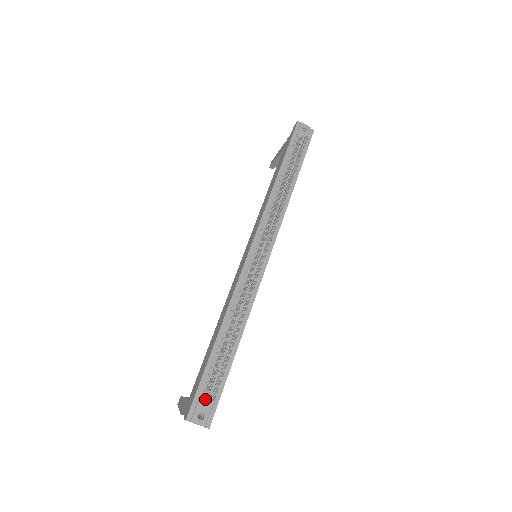
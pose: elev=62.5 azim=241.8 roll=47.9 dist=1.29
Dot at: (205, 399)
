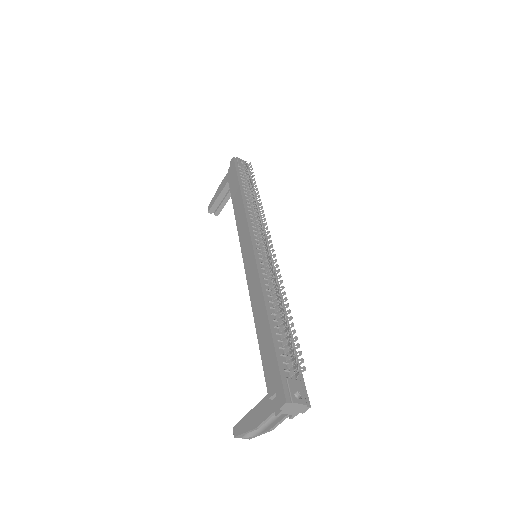
Dot at: (291, 378)
